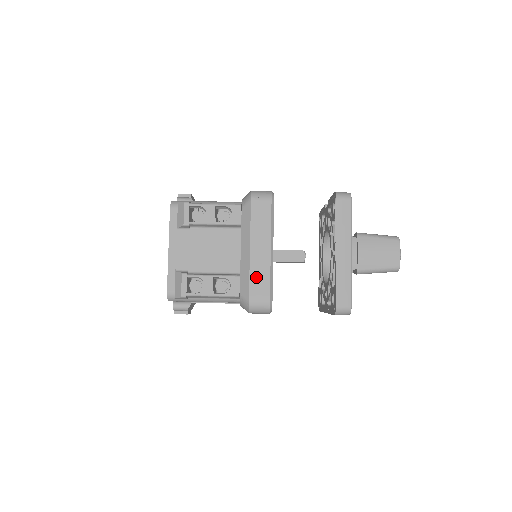
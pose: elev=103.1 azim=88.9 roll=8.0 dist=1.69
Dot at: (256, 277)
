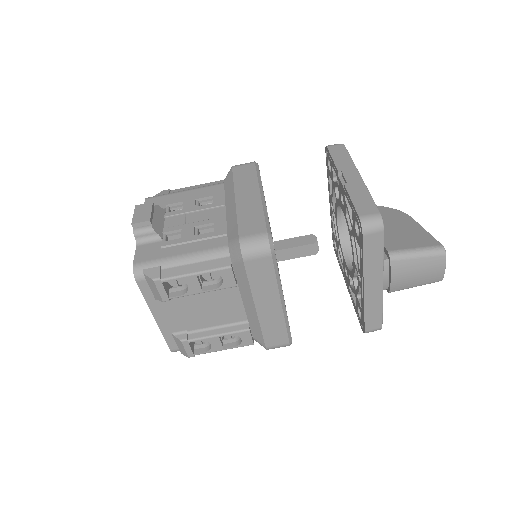
Dot at: (269, 328)
